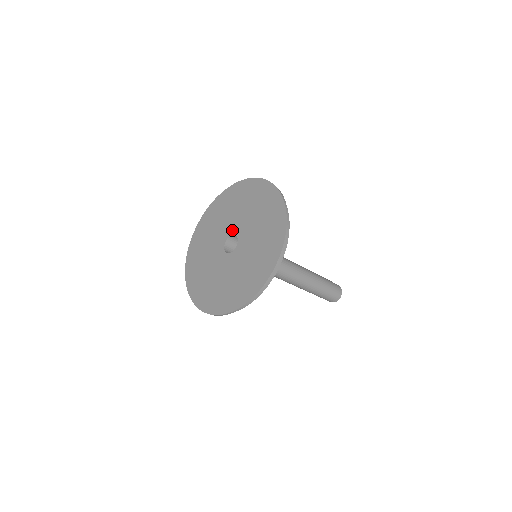
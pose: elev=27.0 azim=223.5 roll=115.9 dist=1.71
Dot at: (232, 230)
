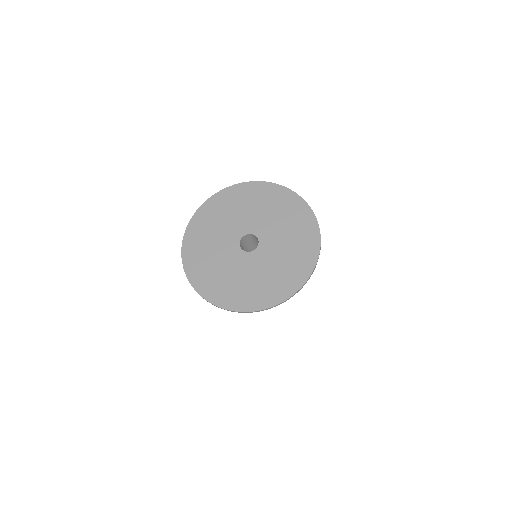
Dot at: (247, 229)
